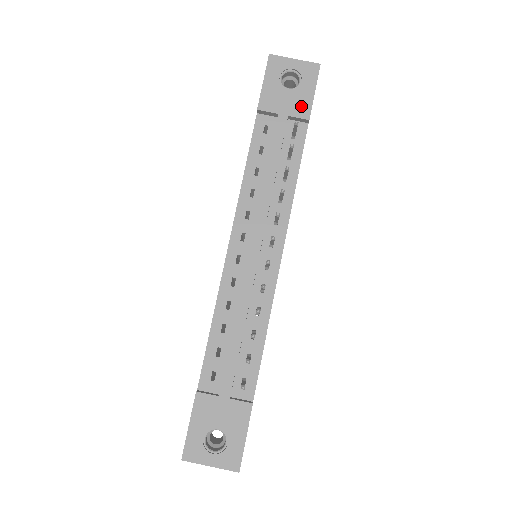
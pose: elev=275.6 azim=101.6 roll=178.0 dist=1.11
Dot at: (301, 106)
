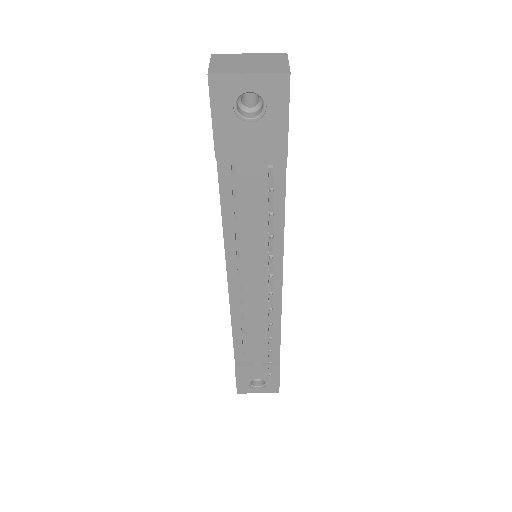
Dot at: (273, 141)
